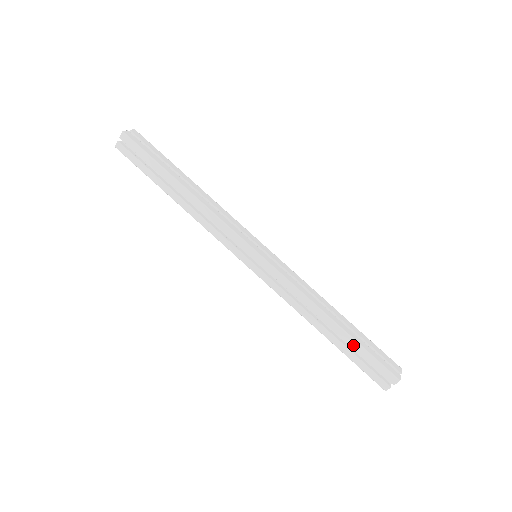
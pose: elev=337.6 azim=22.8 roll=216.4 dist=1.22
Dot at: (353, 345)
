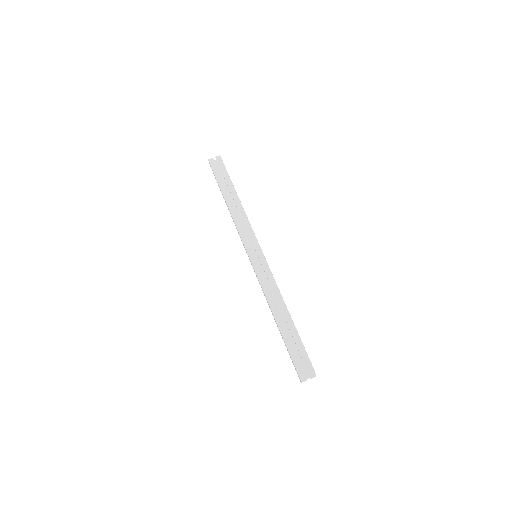
Dot at: (294, 335)
